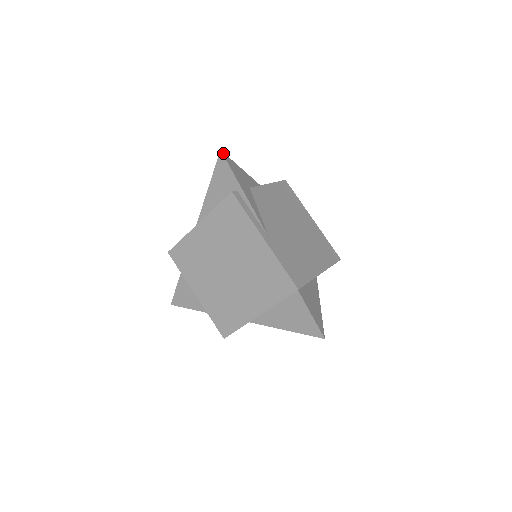
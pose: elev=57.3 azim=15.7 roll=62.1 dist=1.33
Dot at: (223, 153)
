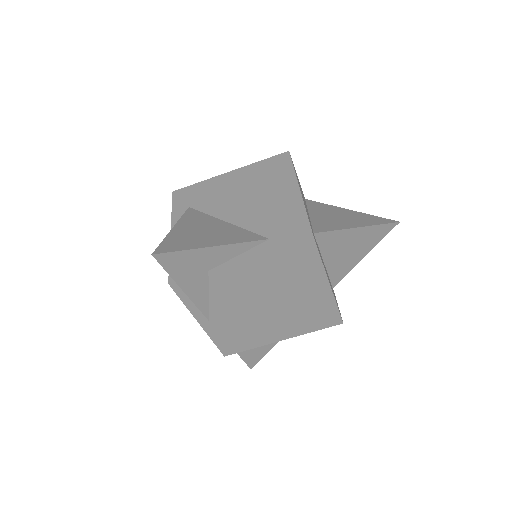
Dot at: (157, 255)
